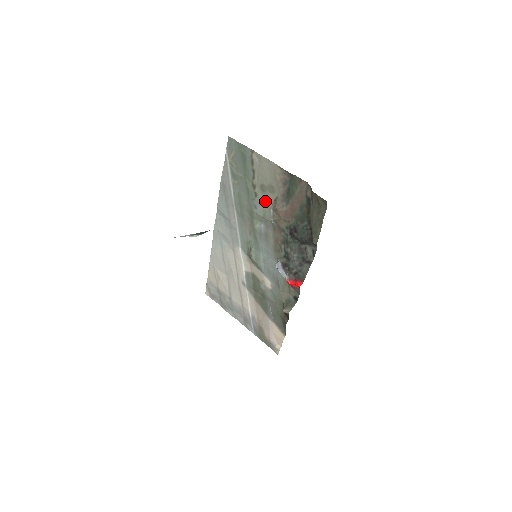
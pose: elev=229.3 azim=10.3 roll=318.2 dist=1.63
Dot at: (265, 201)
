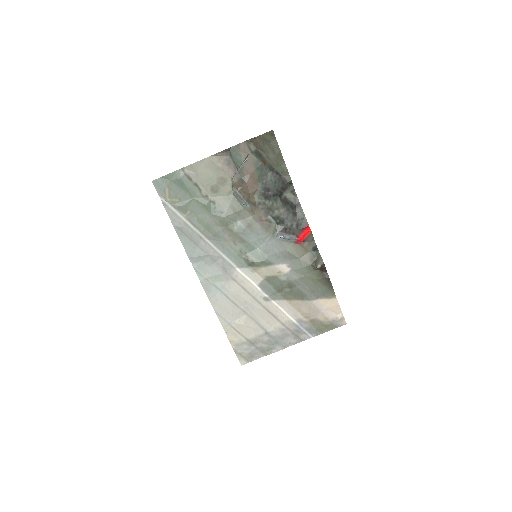
Dot at: (225, 198)
